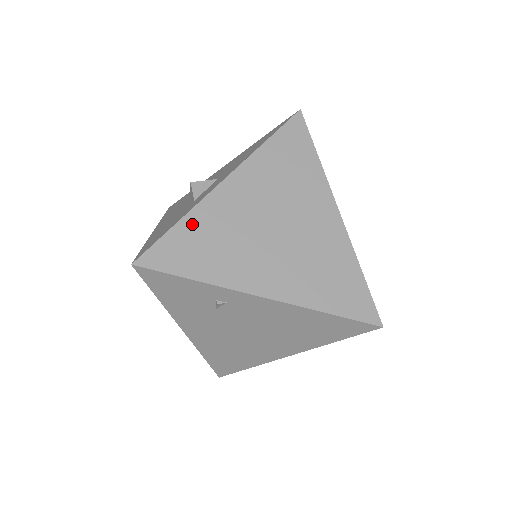
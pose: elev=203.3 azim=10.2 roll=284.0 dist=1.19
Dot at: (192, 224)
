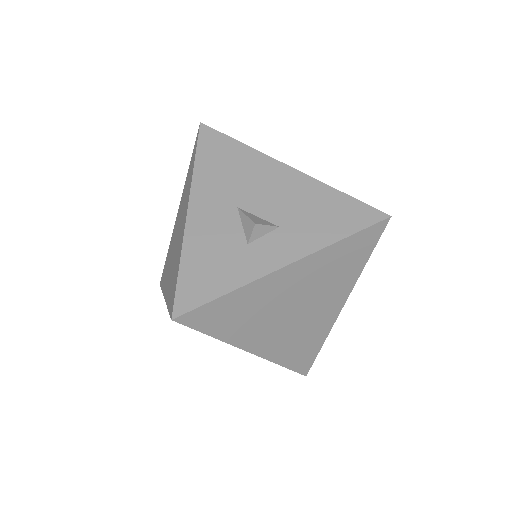
Dot at: (239, 297)
